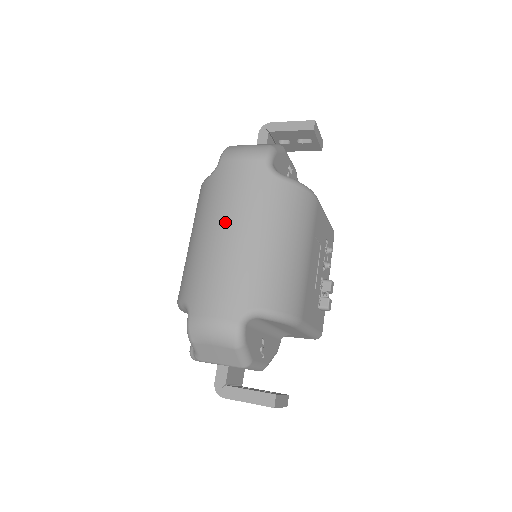
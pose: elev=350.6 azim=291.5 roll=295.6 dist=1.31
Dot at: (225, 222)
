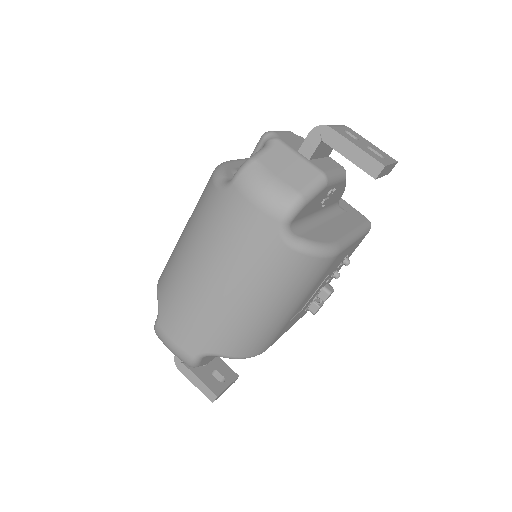
Dot at: (211, 266)
